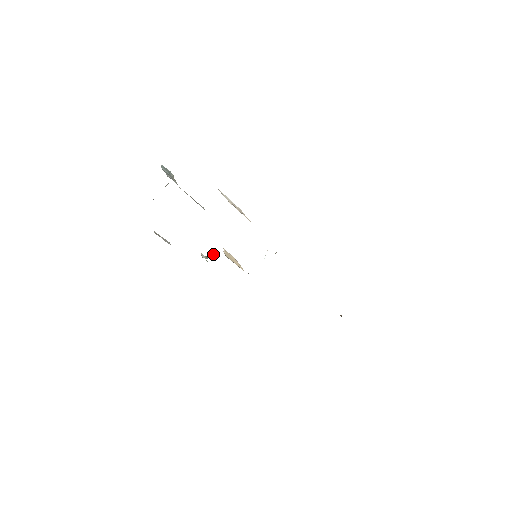
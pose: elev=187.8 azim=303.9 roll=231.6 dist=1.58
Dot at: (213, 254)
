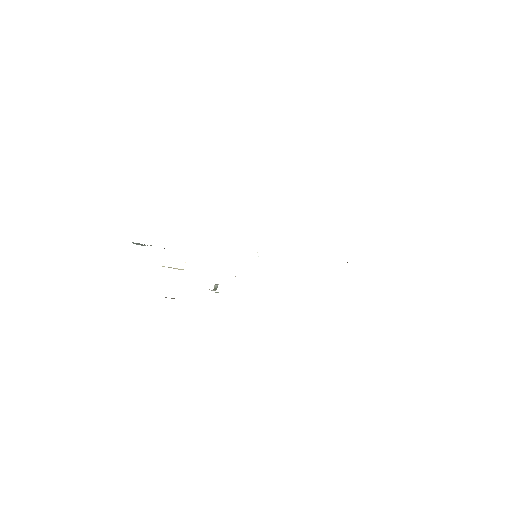
Dot at: (217, 284)
